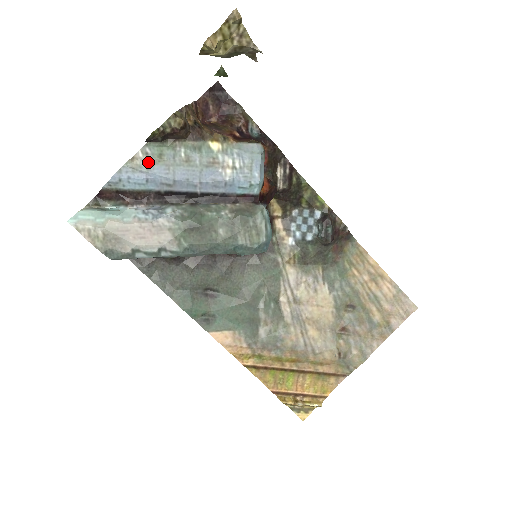
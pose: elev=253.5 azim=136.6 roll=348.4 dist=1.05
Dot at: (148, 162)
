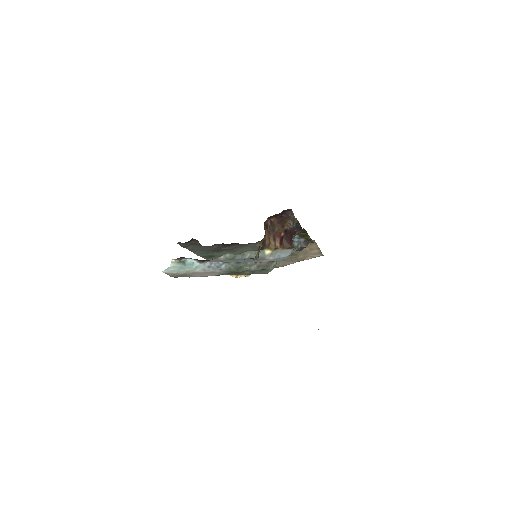
Dot at: (225, 260)
